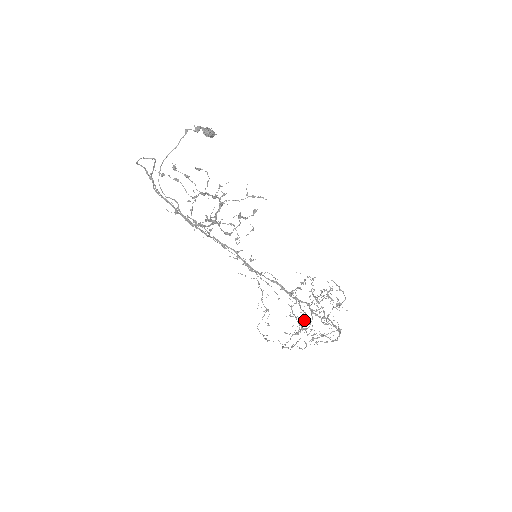
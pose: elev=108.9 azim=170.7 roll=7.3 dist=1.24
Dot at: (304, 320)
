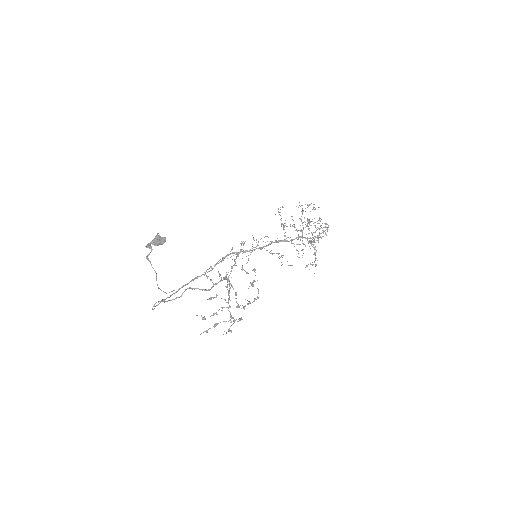
Dot at: occluded
